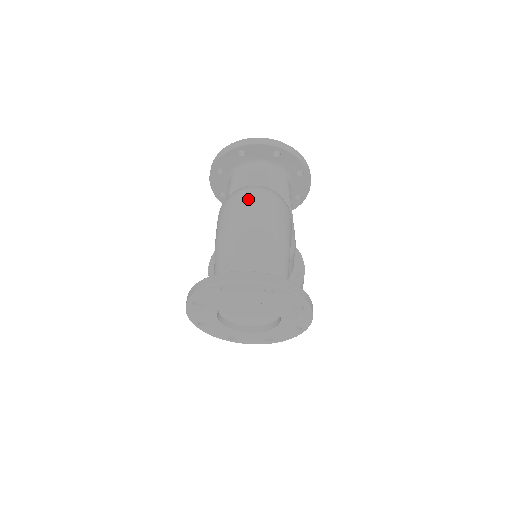
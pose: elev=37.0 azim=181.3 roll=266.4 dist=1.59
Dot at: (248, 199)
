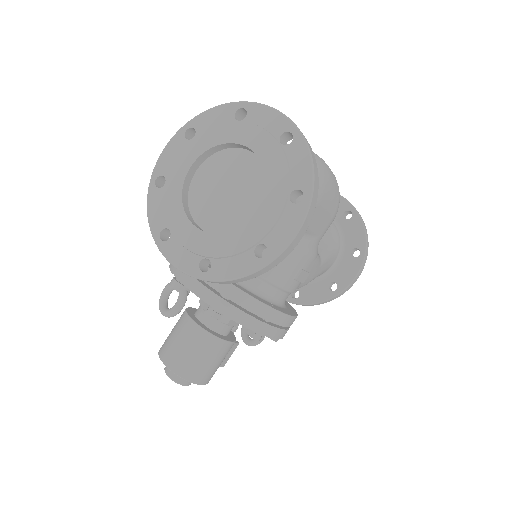
Dot at: occluded
